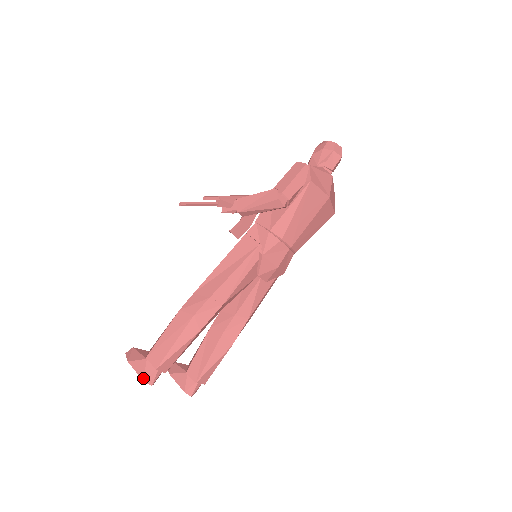
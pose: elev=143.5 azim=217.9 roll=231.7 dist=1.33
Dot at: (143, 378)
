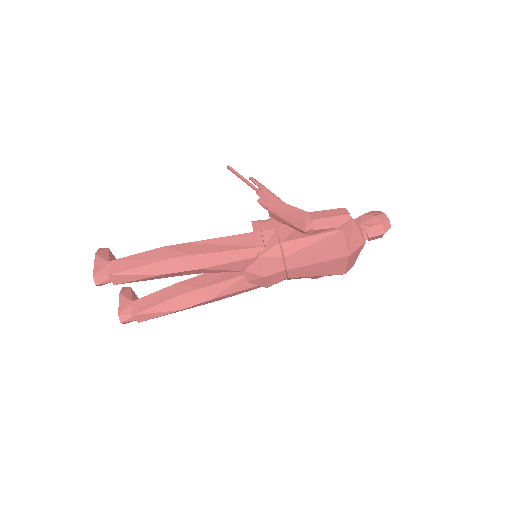
Dot at: (95, 274)
